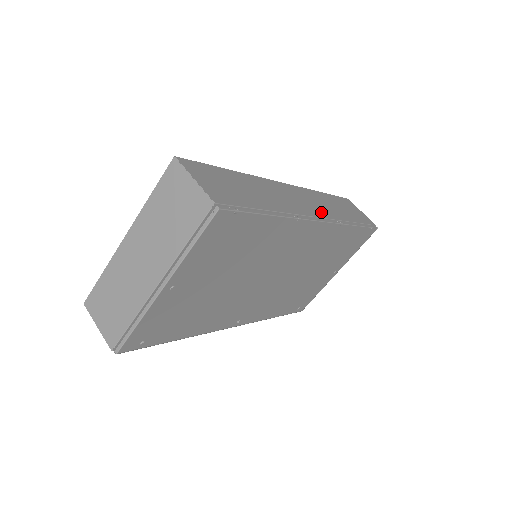
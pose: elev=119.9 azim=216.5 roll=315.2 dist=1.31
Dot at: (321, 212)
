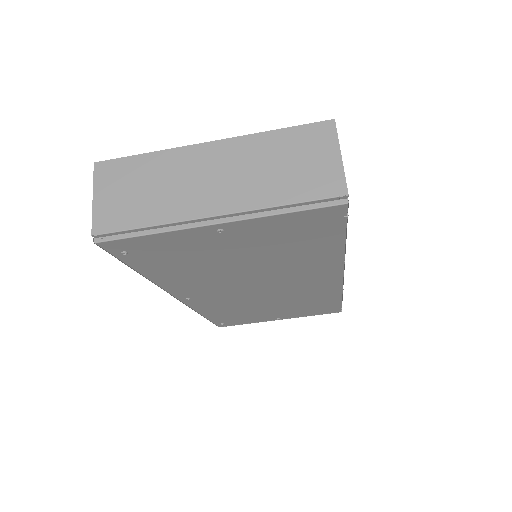
Dot at: occluded
